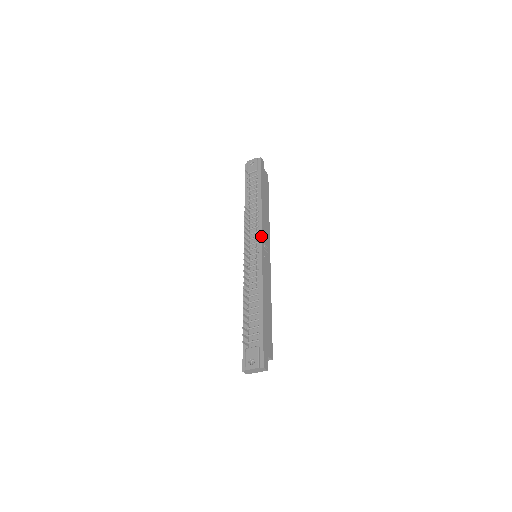
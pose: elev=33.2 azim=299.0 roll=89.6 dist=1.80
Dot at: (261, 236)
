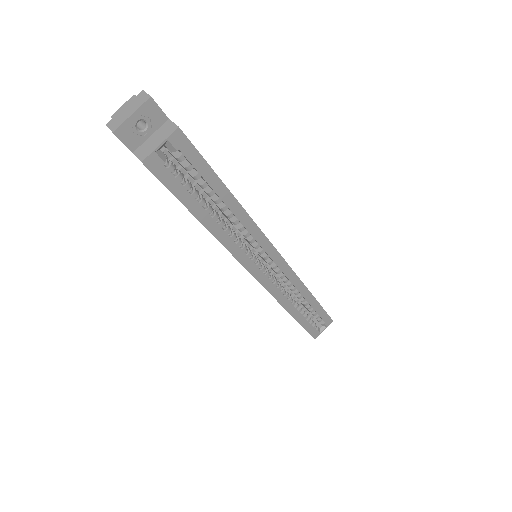
Dot at: occluded
